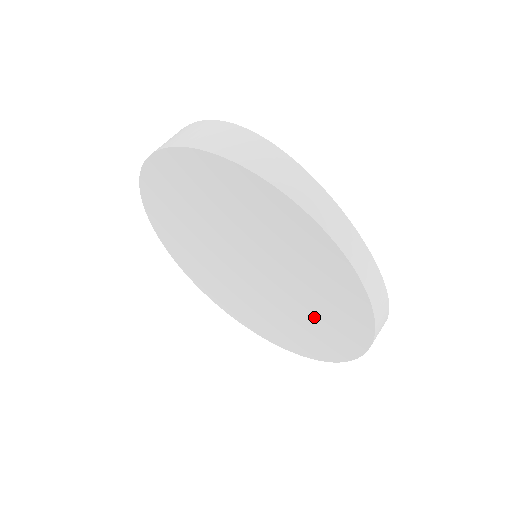
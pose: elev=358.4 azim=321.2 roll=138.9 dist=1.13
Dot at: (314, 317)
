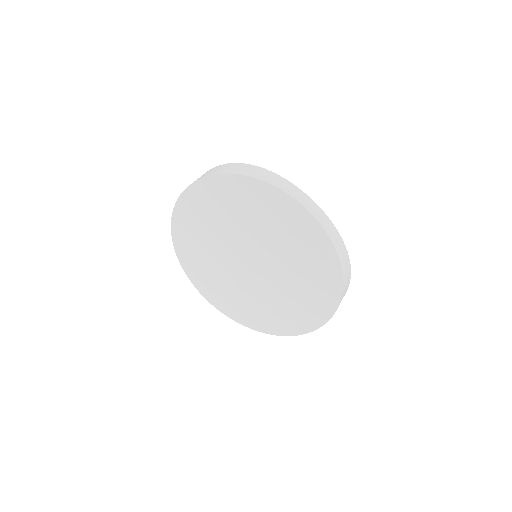
Dot at: (303, 275)
